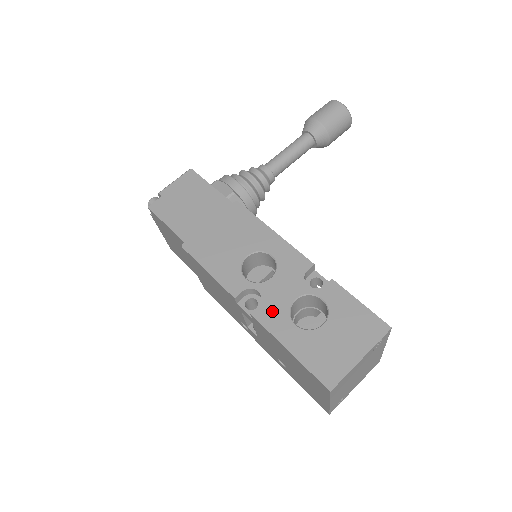
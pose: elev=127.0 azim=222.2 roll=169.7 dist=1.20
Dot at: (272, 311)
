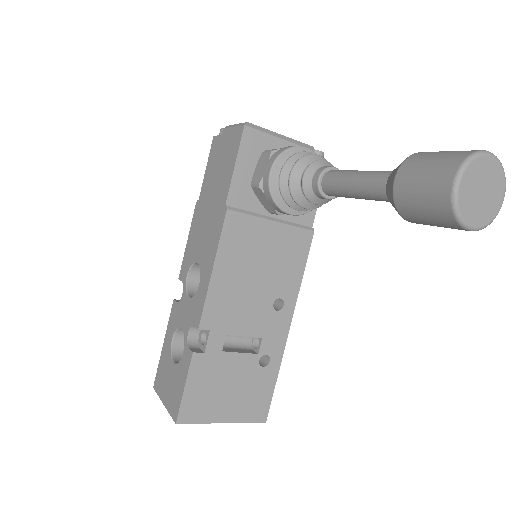
Dot at: (175, 315)
